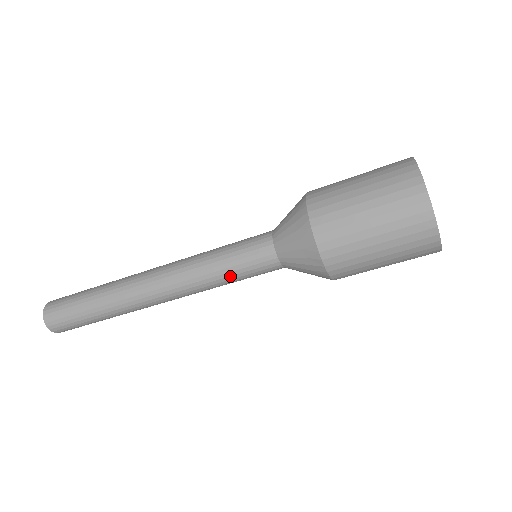
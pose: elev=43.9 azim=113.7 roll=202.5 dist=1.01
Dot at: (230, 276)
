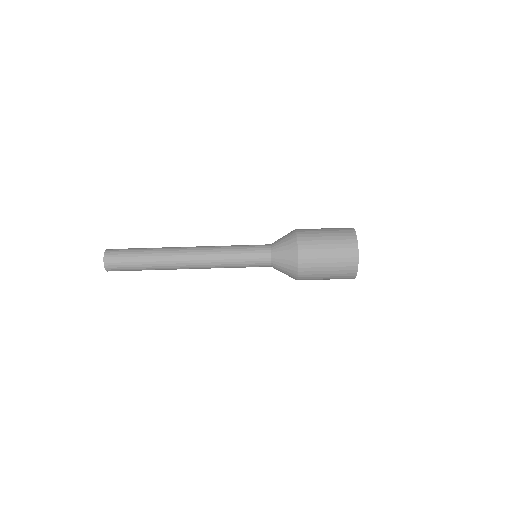
Dot at: (240, 256)
